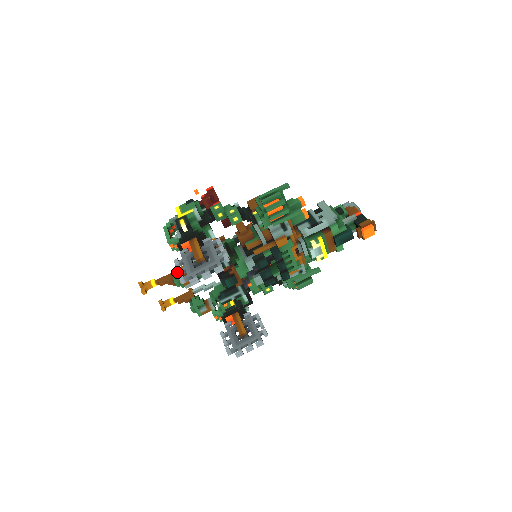
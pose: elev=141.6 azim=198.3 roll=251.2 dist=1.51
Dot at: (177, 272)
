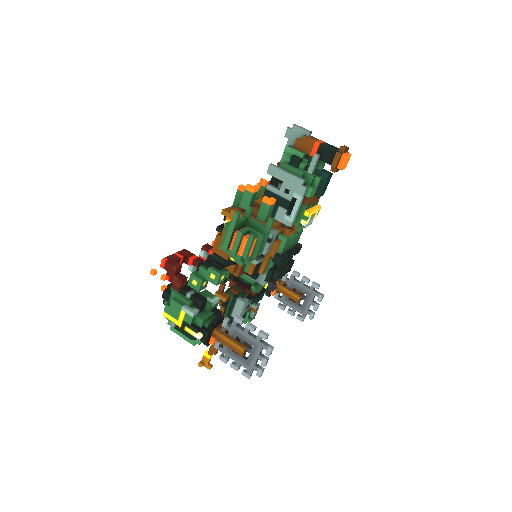
Dot at: occluded
